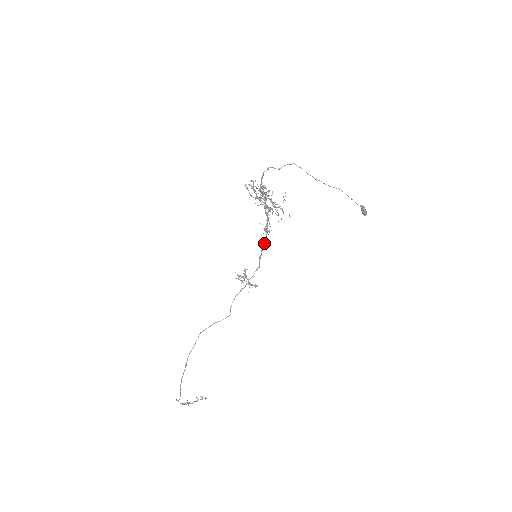
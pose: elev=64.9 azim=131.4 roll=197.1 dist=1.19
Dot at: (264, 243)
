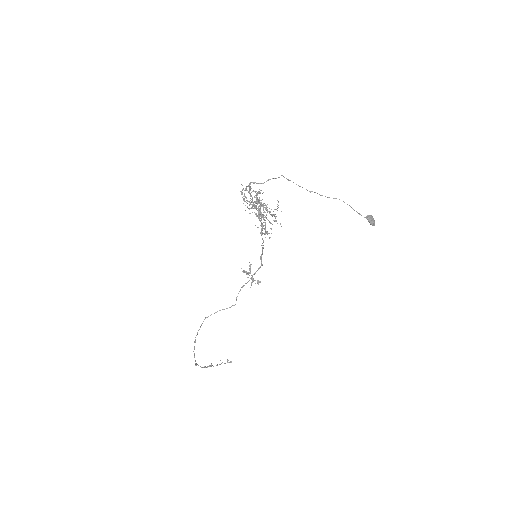
Dot at: (262, 245)
